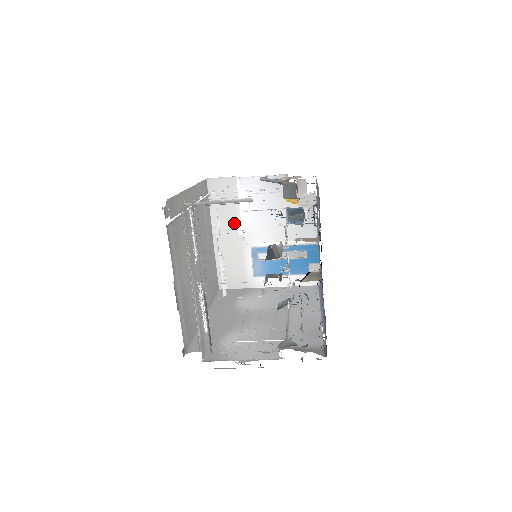
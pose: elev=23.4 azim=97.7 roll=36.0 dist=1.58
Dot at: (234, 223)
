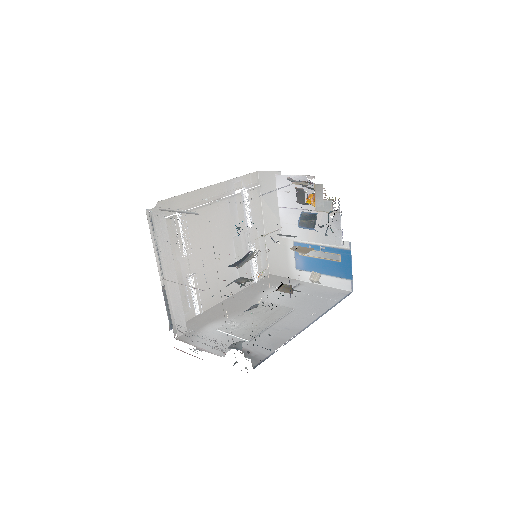
Dot at: occluded
